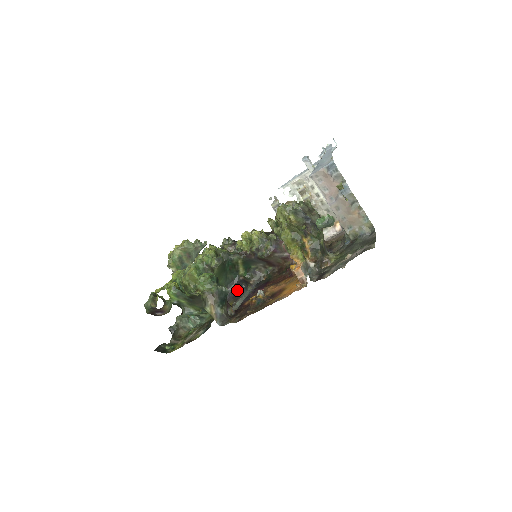
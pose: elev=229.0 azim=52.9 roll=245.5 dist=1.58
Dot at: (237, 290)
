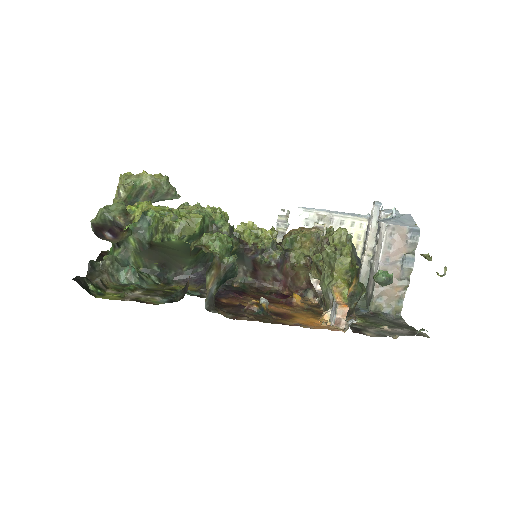
Dot at: occluded
